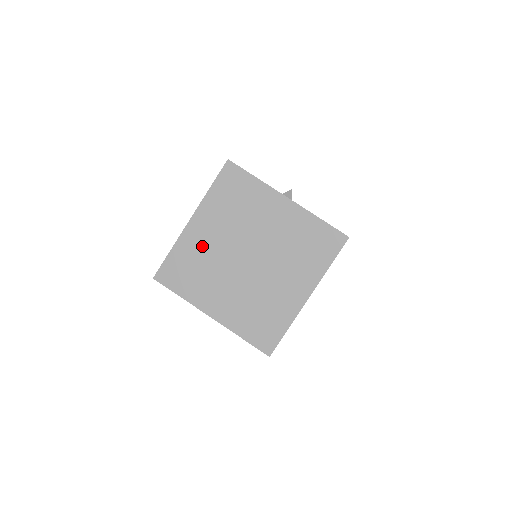
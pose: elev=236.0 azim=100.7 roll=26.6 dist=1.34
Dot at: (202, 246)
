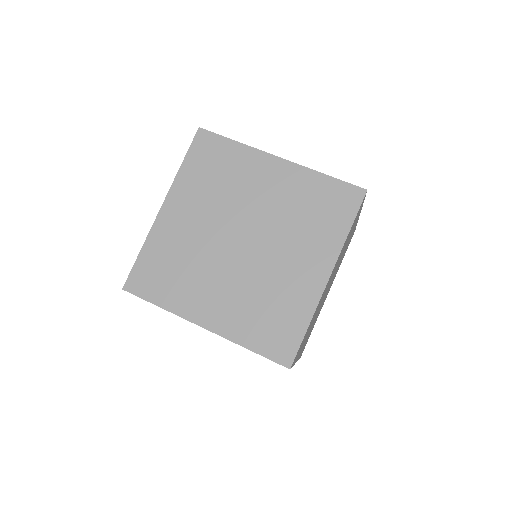
Dot at: (180, 236)
